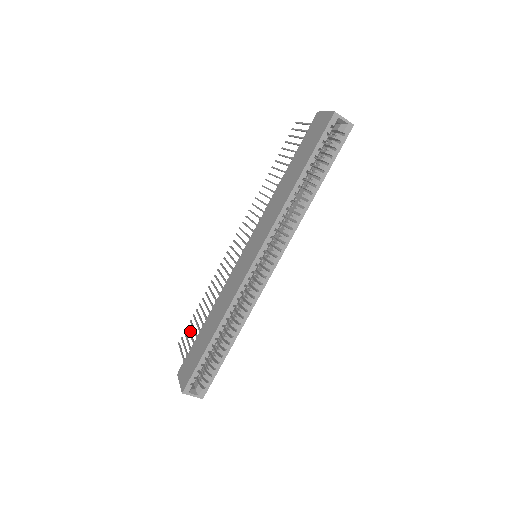
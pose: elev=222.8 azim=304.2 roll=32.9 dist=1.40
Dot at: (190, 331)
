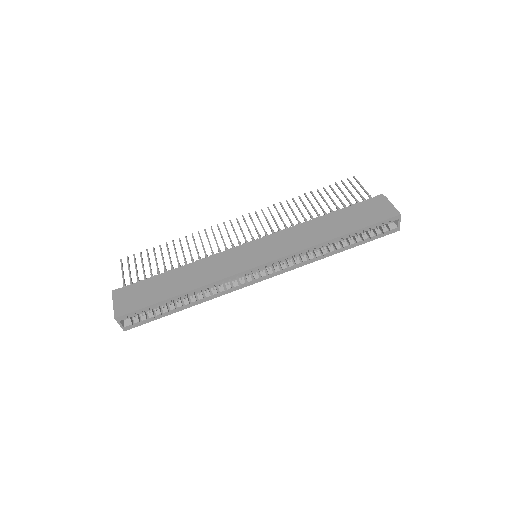
Dot at: occluded
